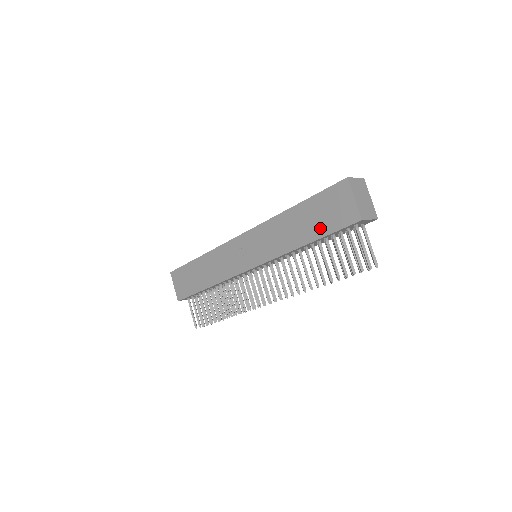
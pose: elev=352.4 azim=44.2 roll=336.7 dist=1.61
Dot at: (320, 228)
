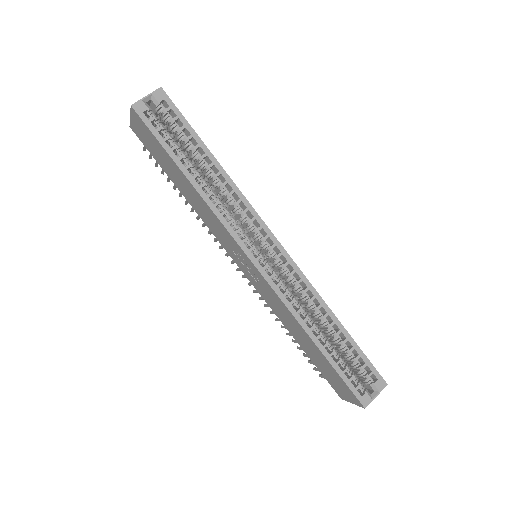
Dot at: (316, 362)
